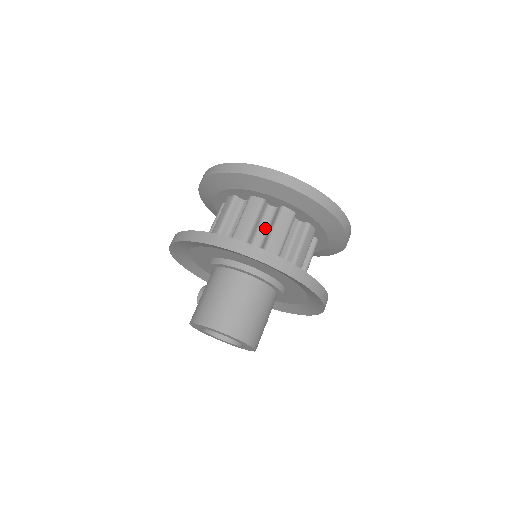
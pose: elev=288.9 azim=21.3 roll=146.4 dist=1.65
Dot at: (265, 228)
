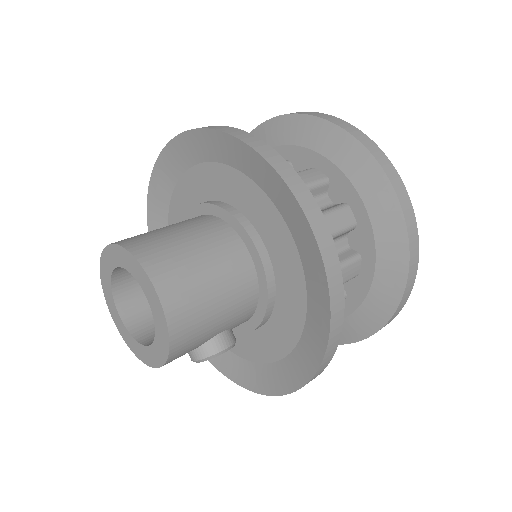
Dot at: occluded
